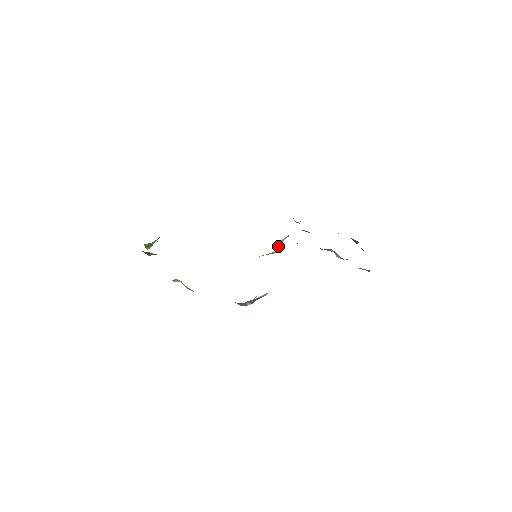
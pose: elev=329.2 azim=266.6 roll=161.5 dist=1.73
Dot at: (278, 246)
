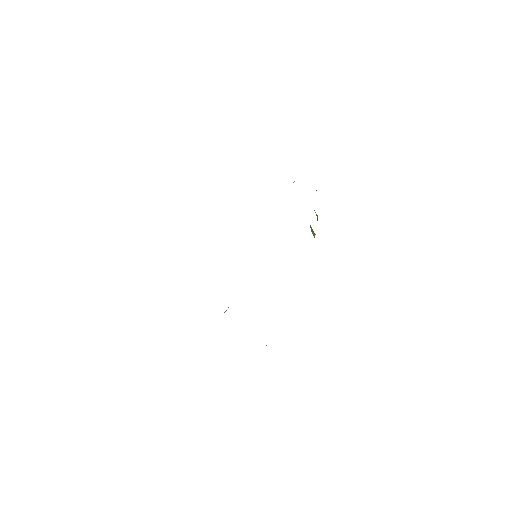
Dot at: occluded
